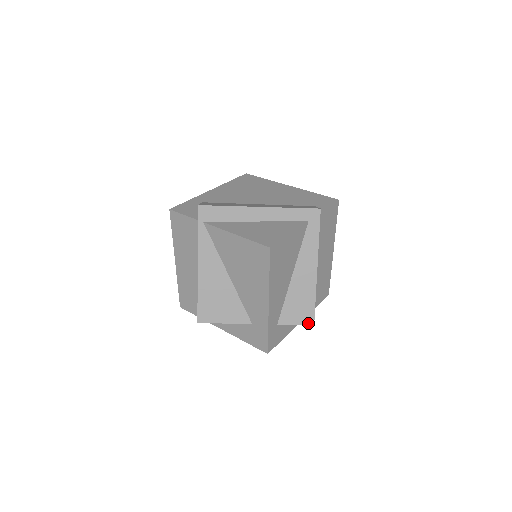
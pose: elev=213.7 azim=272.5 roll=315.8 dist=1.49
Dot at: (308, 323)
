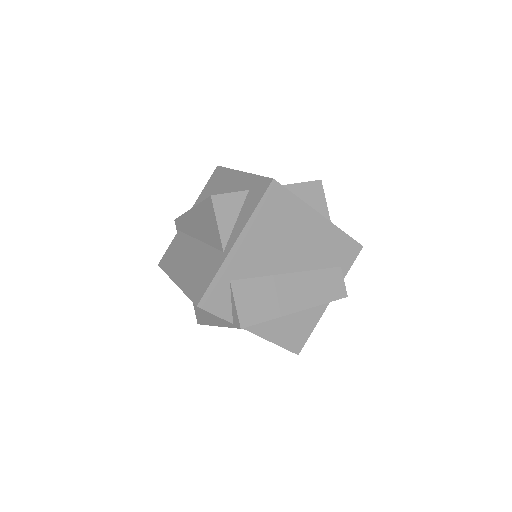
Dot at: occluded
